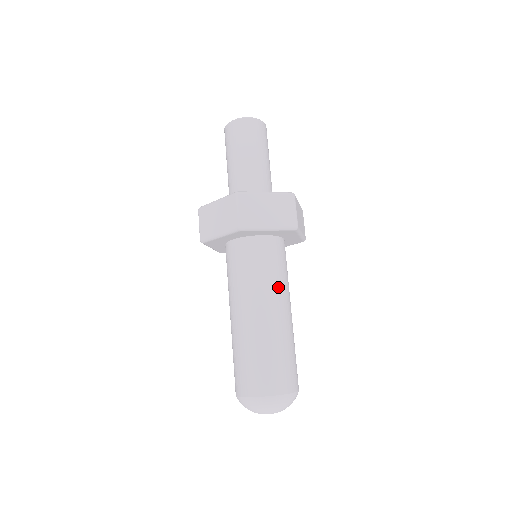
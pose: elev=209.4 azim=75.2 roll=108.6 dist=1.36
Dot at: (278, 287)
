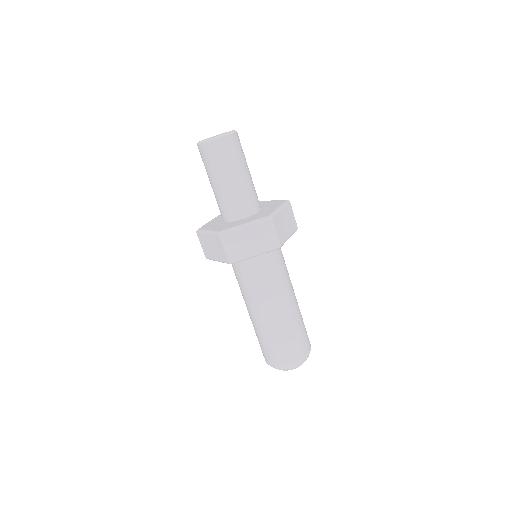
Dot at: (276, 289)
